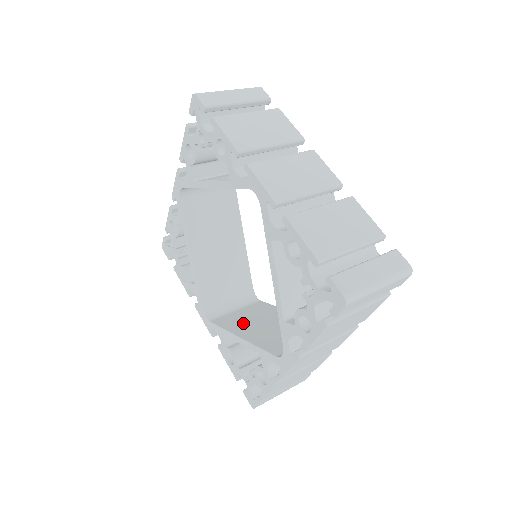
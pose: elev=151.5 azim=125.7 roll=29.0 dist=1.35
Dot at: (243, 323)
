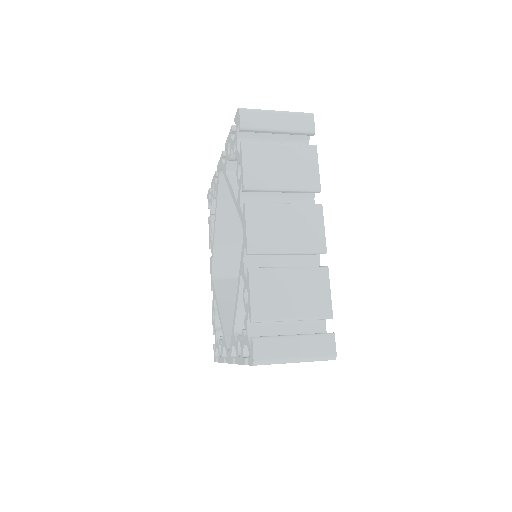
Dot at: (233, 296)
